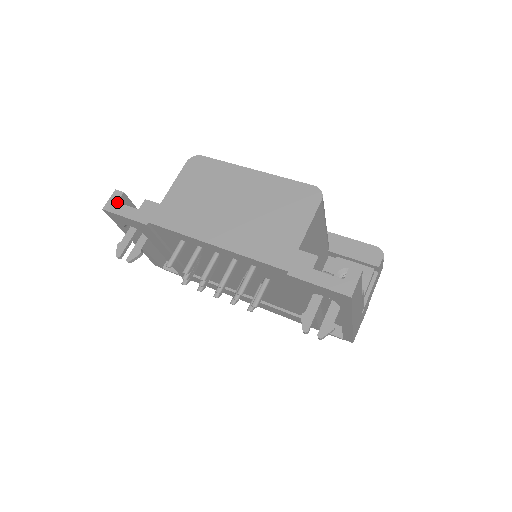
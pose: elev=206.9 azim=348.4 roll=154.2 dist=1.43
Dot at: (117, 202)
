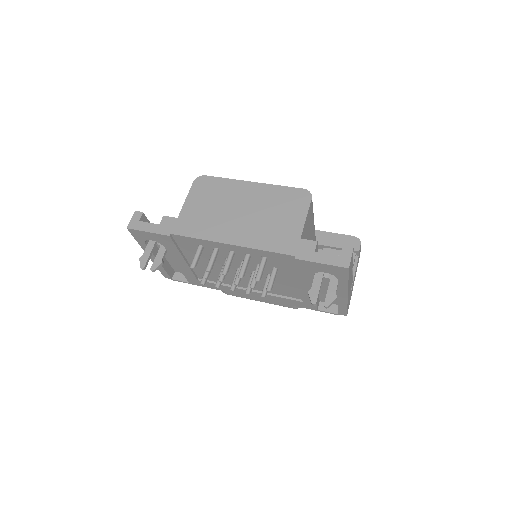
Dot at: (139, 221)
